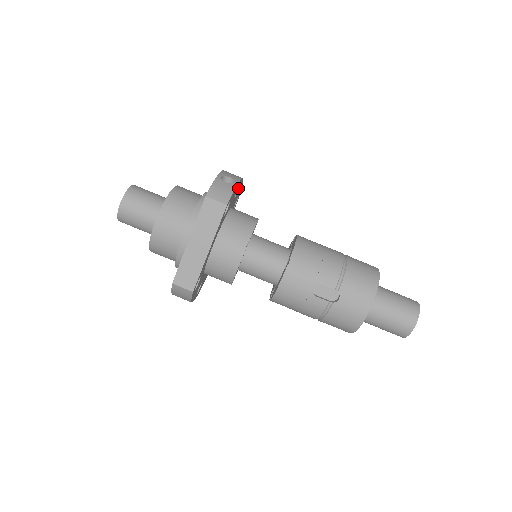
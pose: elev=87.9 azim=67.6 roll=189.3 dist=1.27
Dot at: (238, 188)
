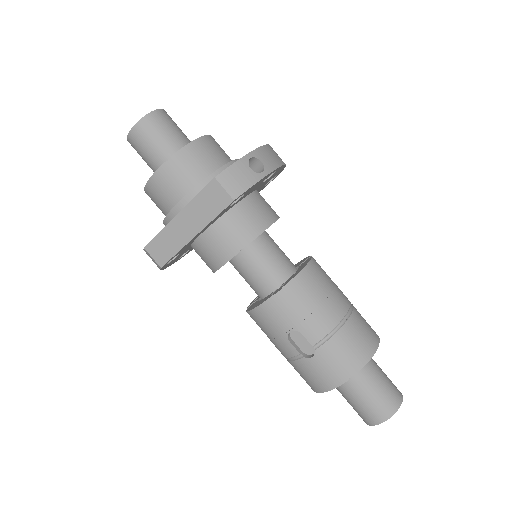
Dot at: occluded
